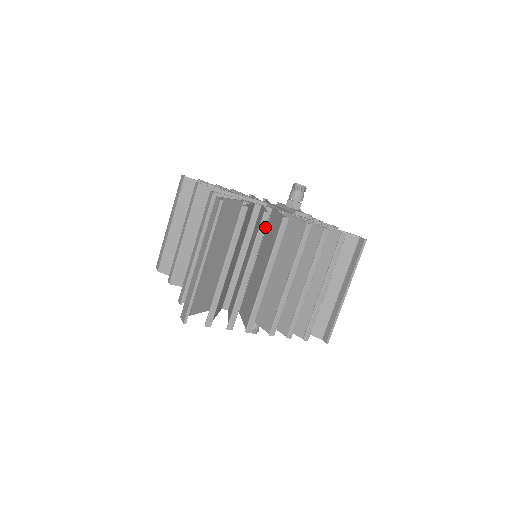
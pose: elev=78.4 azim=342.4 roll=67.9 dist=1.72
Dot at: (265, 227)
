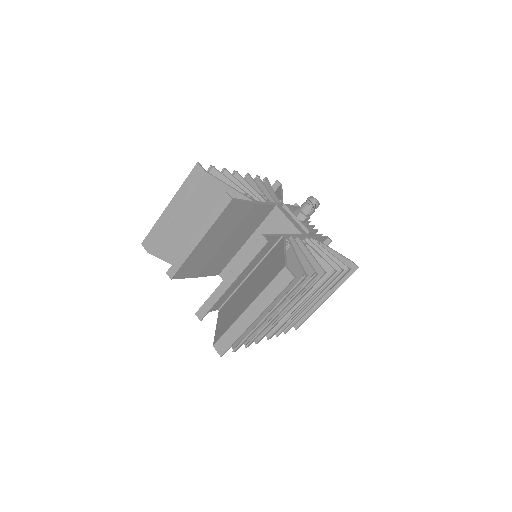
Dot at: occluded
